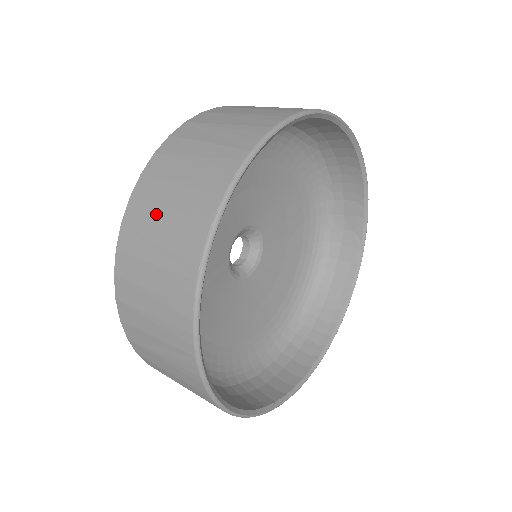
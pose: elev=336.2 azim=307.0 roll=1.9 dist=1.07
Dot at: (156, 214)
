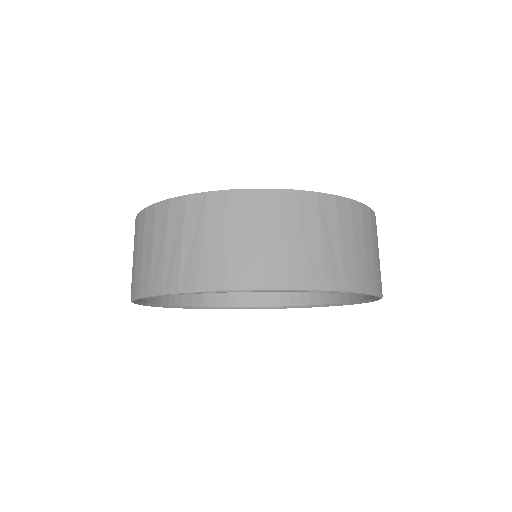
Dot at: occluded
